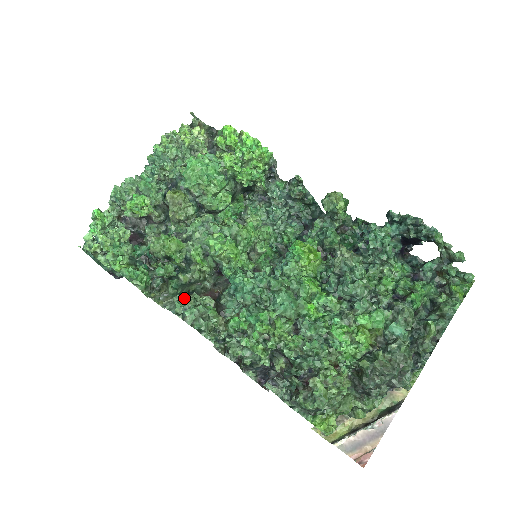
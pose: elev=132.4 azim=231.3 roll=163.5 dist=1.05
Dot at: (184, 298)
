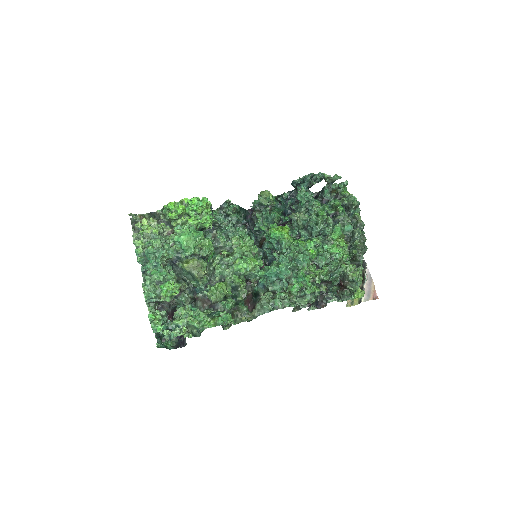
Dot at: (264, 301)
